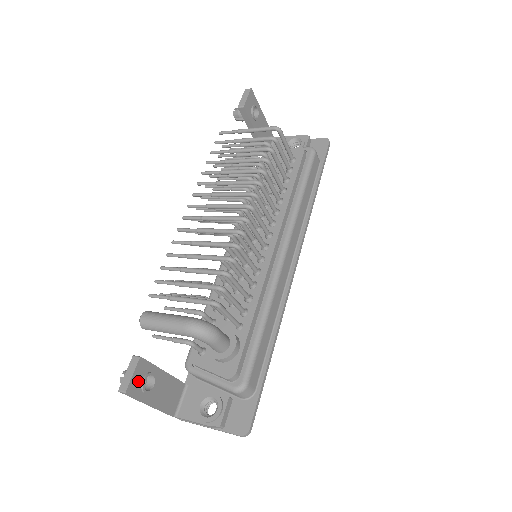
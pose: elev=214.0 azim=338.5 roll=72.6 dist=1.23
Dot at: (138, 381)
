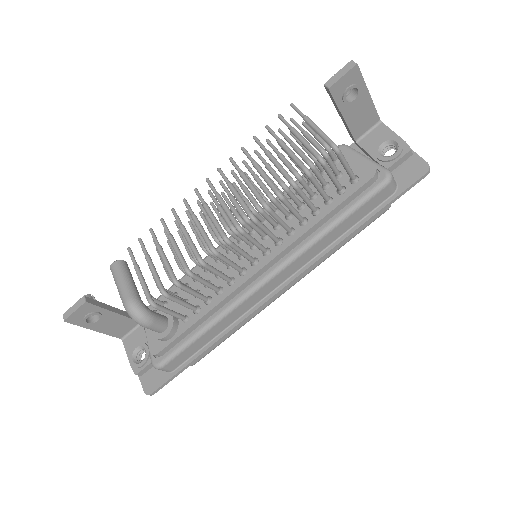
Dot at: (80, 316)
